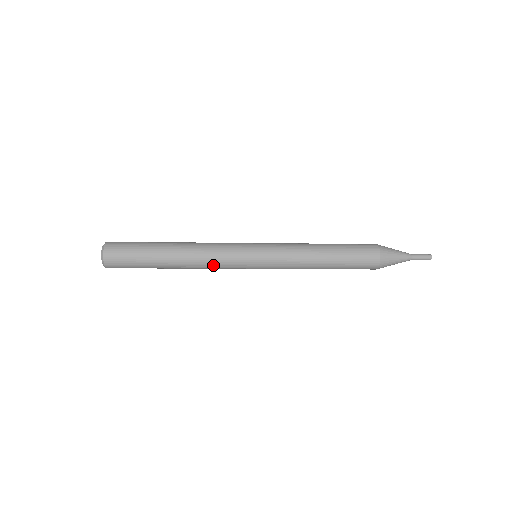
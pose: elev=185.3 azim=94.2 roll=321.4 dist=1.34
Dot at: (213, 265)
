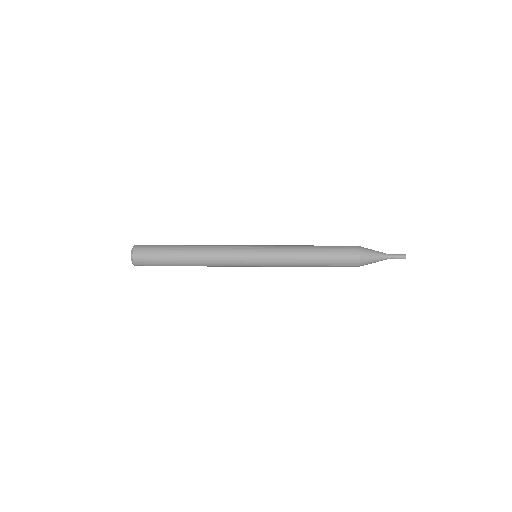
Dot at: (220, 260)
